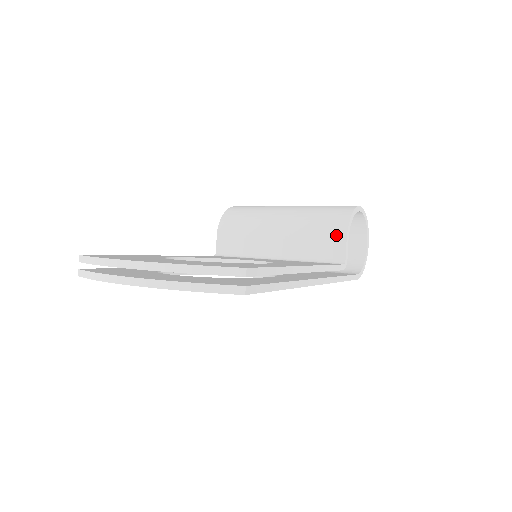
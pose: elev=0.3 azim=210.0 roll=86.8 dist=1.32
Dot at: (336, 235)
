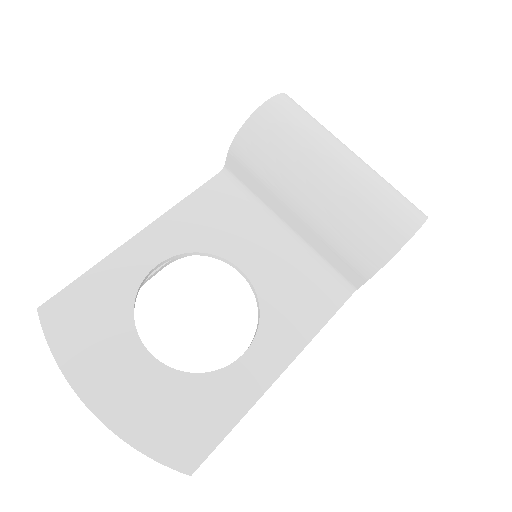
Dot at: (359, 269)
